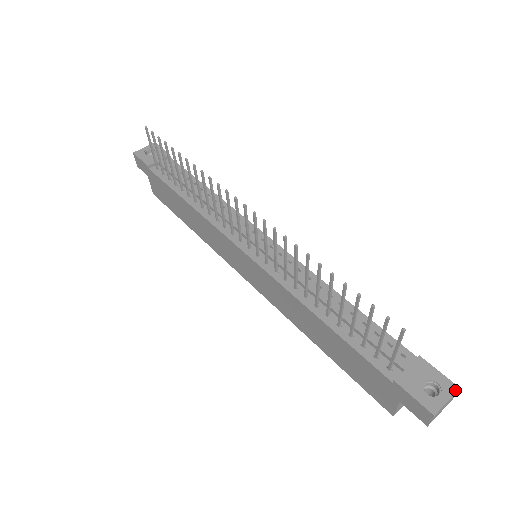
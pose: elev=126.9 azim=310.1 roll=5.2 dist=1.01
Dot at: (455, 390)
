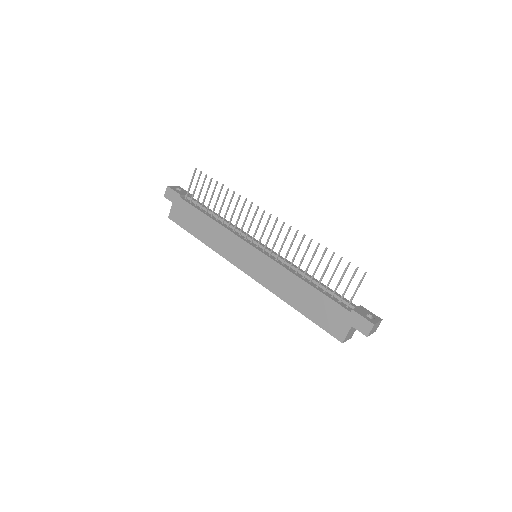
Dot at: (381, 319)
